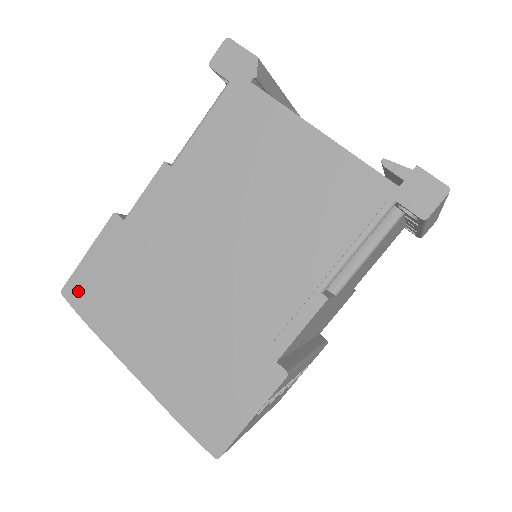
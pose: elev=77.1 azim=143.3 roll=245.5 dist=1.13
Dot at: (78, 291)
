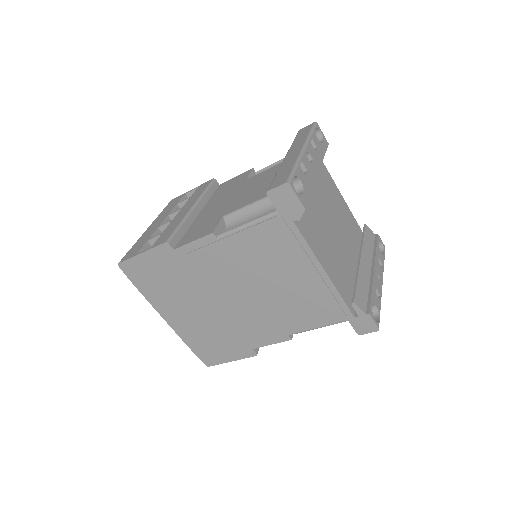
Dot at: (131, 270)
